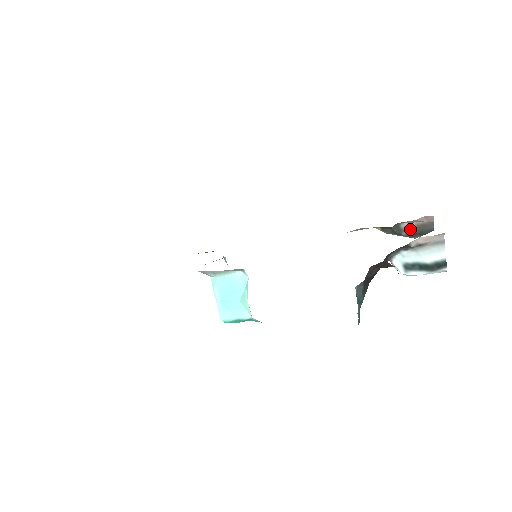
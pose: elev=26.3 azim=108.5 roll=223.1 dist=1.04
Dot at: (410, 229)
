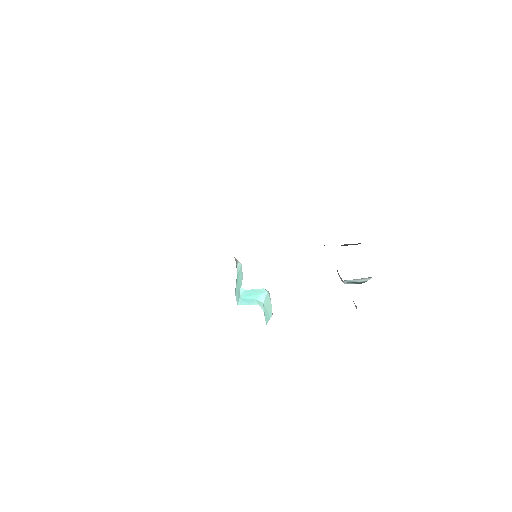
Dot at: occluded
